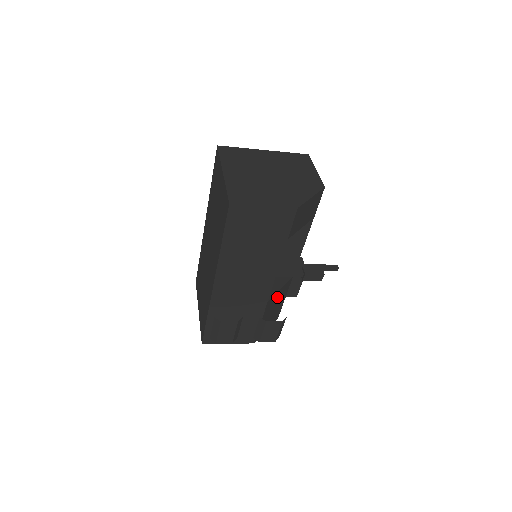
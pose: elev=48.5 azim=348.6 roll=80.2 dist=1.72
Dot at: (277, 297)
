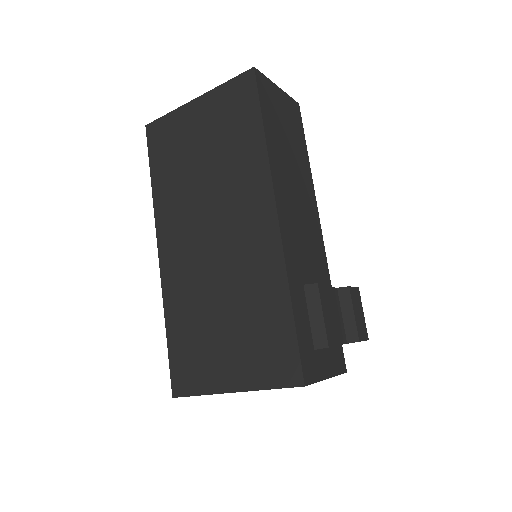
Dot at: occluded
